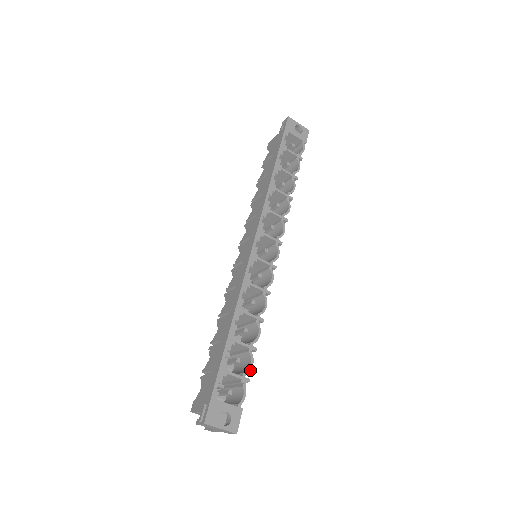
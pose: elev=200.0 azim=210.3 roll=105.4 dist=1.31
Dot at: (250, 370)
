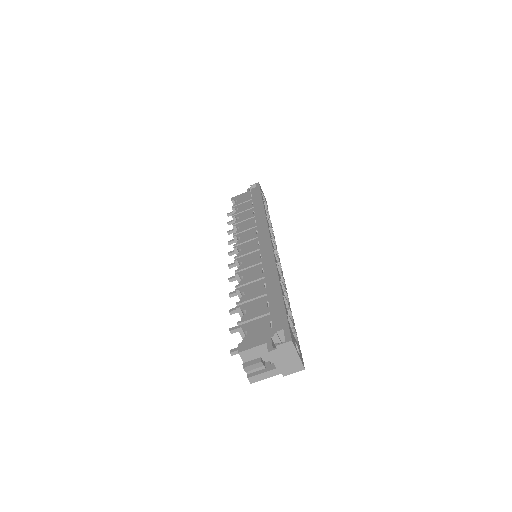
Dot at: (294, 324)
